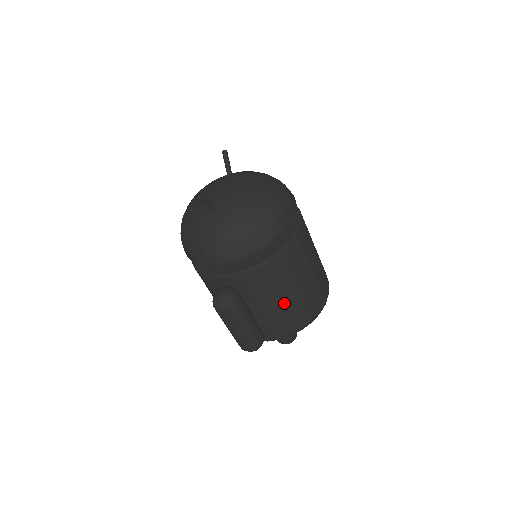
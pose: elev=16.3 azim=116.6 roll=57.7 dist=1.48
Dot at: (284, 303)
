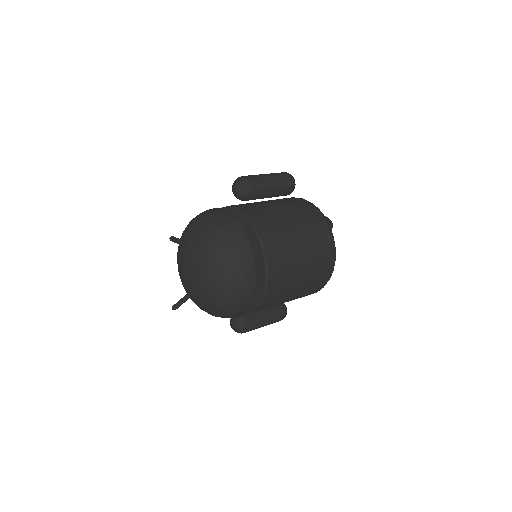
Dot at: (288, 301)
